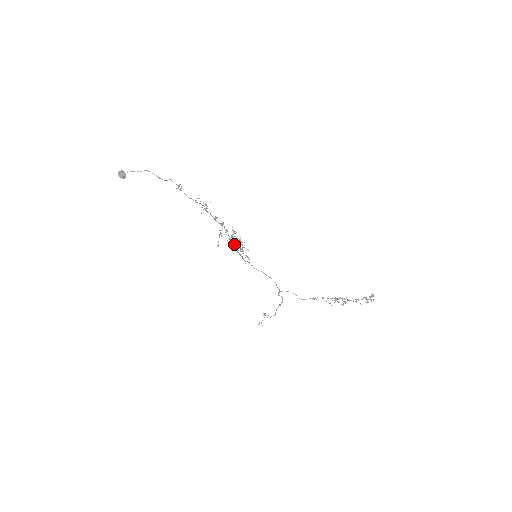
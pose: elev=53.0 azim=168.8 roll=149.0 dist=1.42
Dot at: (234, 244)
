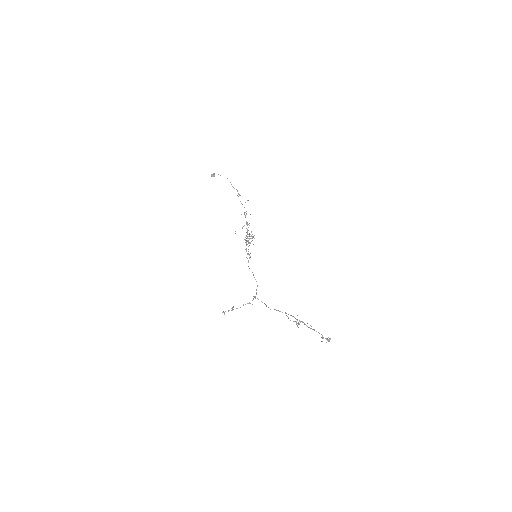
Dot at: (247, 240)
